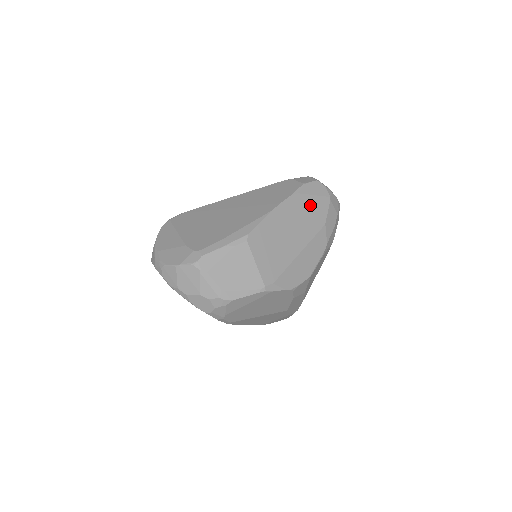
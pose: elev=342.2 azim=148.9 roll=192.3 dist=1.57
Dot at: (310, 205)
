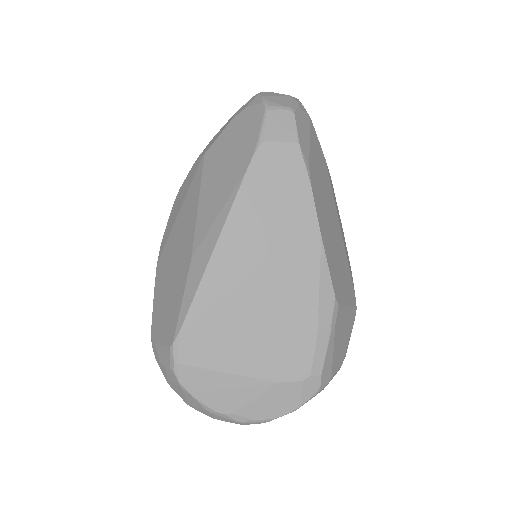
Dot at: (315, 162)
